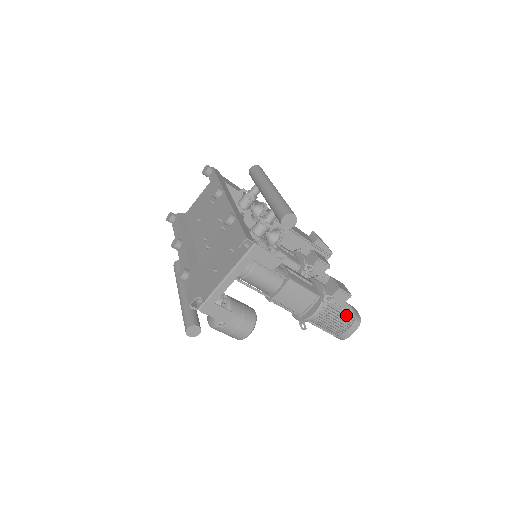
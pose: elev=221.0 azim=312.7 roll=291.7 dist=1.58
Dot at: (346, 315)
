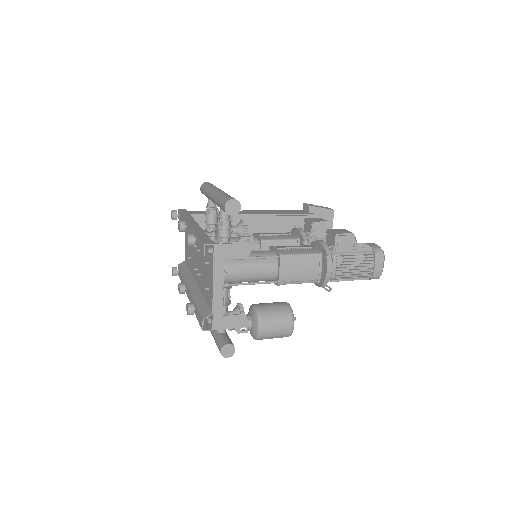
Dot at: (363, 254)
